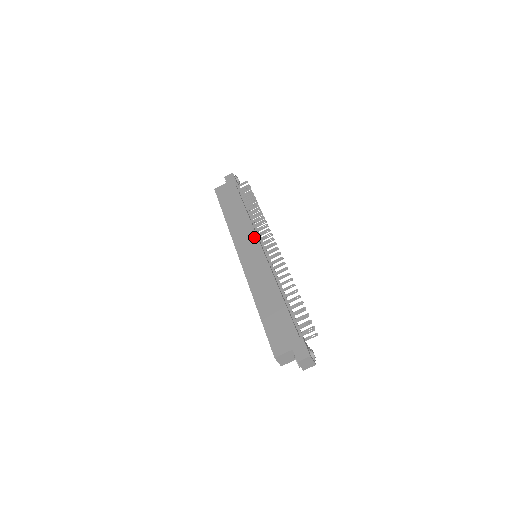
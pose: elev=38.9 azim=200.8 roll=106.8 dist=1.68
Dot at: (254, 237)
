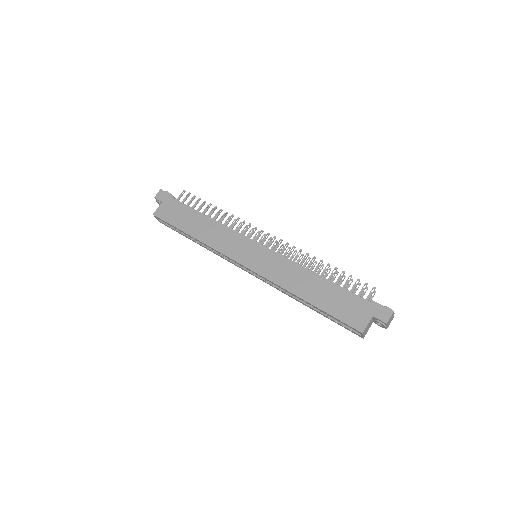
Dot at: (243, 239)
